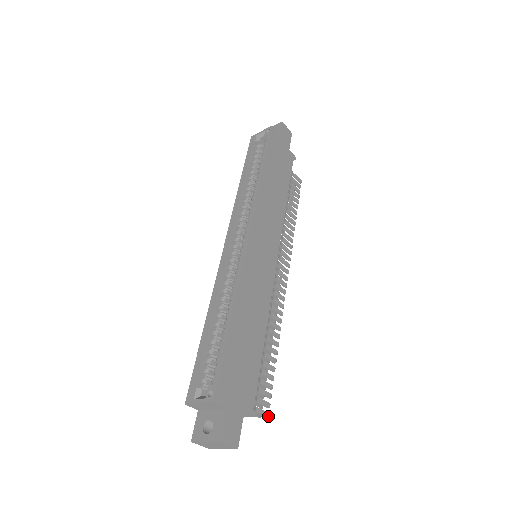
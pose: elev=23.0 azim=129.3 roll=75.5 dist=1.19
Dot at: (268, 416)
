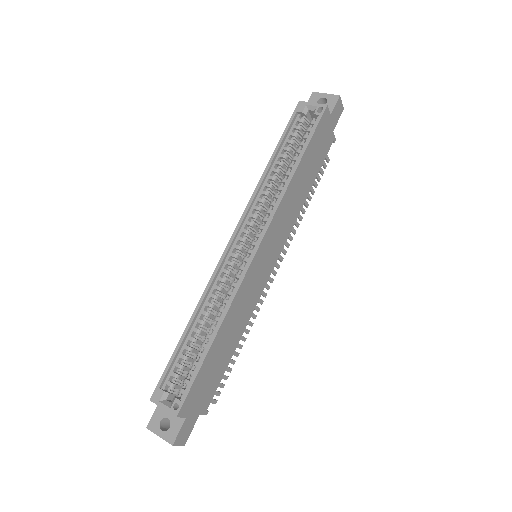
Dot at: occluded
